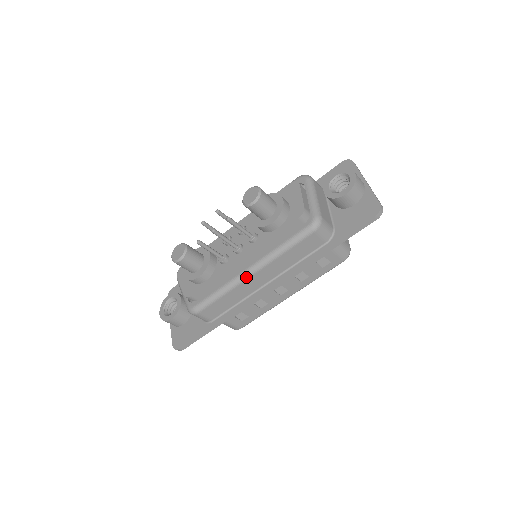
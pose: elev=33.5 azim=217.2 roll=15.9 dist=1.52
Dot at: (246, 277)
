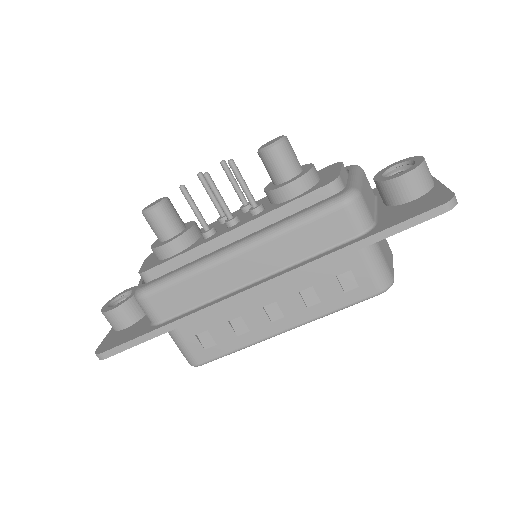
Dot at: (227, 256)
